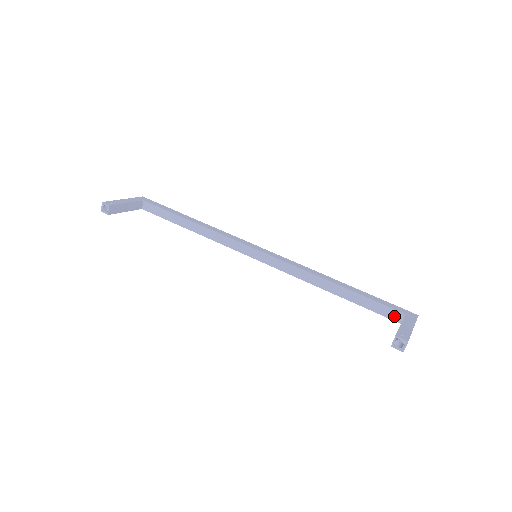
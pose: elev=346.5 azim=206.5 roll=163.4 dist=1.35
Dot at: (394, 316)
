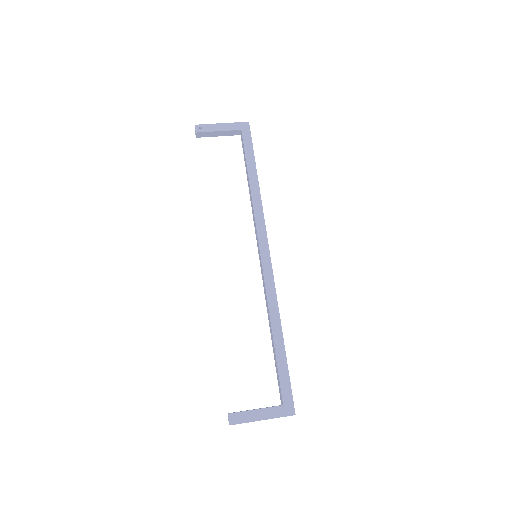
Dot at: (281, 396)
